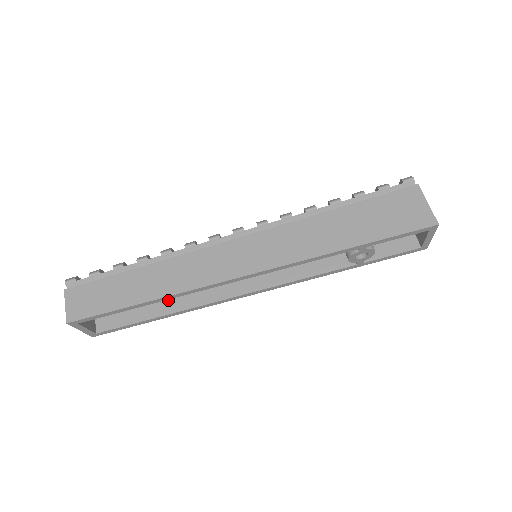
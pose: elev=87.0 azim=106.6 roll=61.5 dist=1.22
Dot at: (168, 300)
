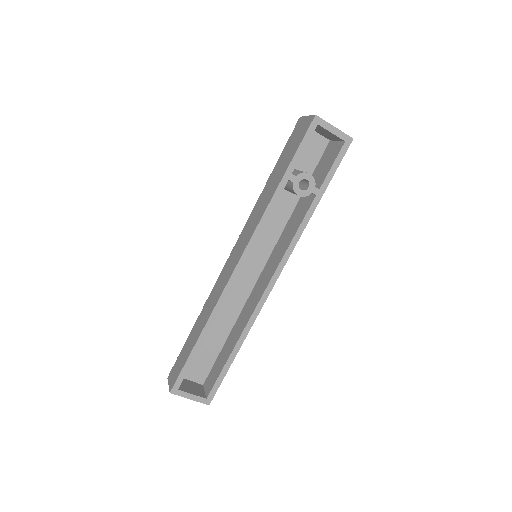
Dot at: (234, 337)
